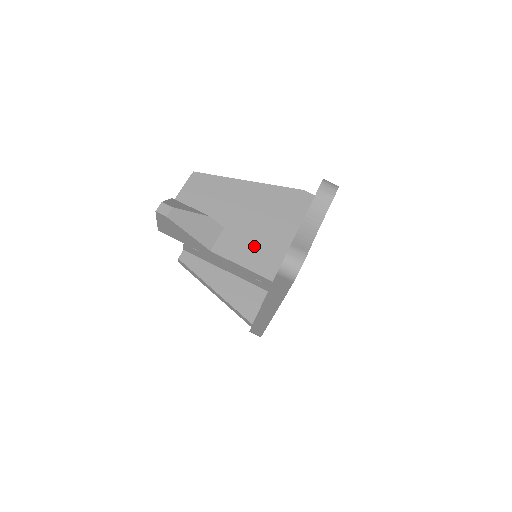
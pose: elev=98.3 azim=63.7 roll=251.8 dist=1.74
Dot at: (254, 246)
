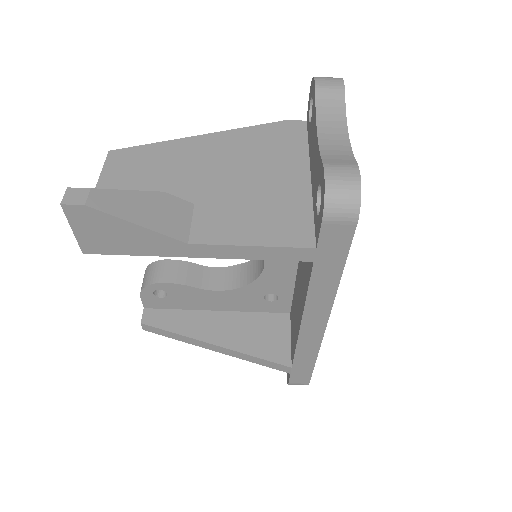
Dot at: (256, 211)
